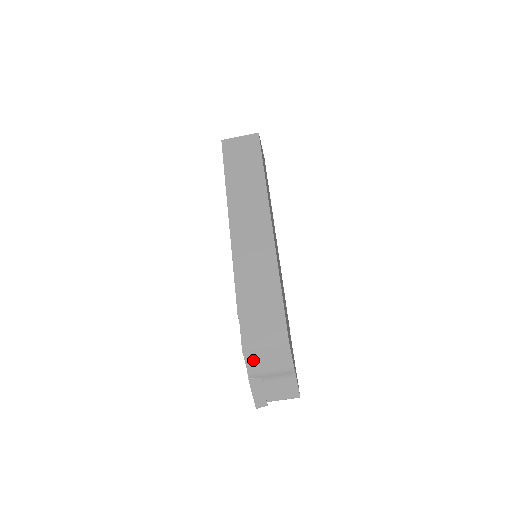
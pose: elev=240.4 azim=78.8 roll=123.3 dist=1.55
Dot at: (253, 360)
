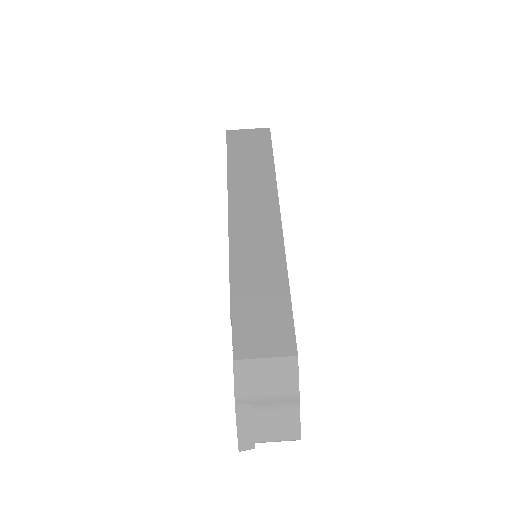
Dot at: (246, 376)
